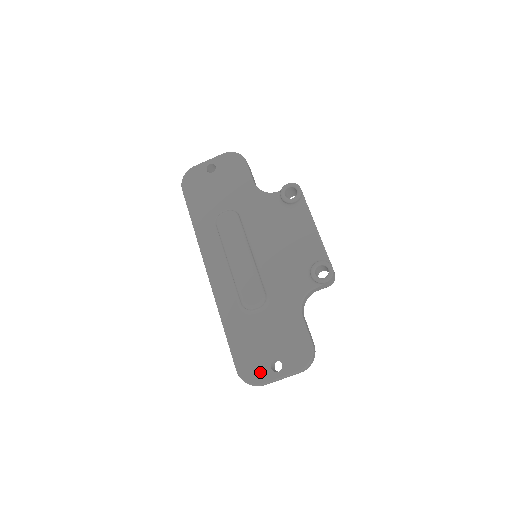
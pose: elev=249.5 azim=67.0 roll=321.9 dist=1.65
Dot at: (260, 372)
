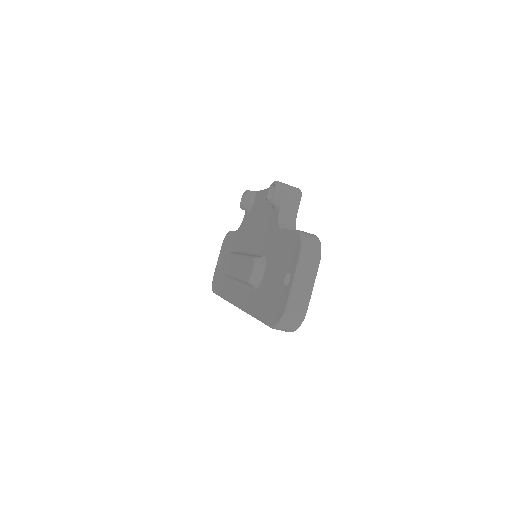
Dot at: (281, 301)
